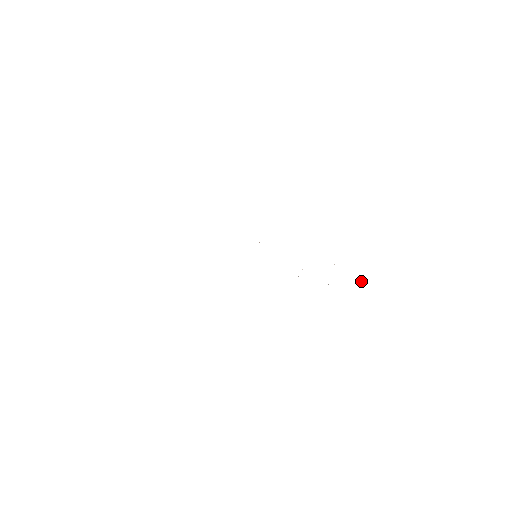
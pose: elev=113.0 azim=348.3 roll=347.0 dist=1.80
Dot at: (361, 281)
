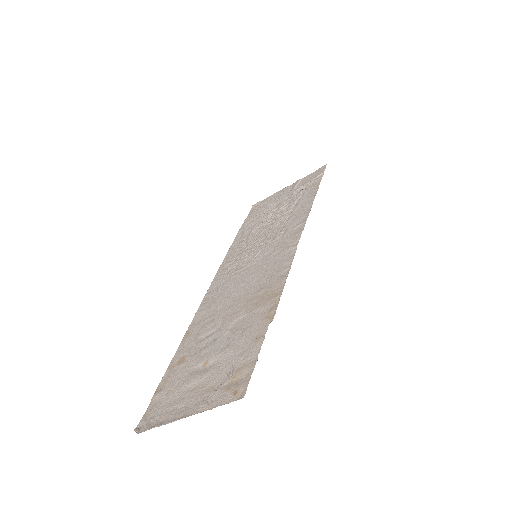
Dot at: (300, 179)
